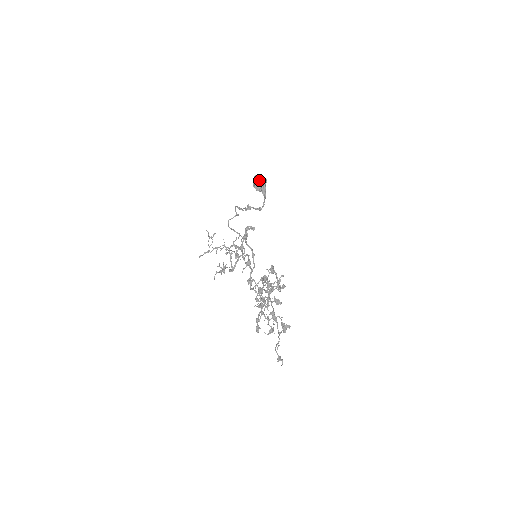
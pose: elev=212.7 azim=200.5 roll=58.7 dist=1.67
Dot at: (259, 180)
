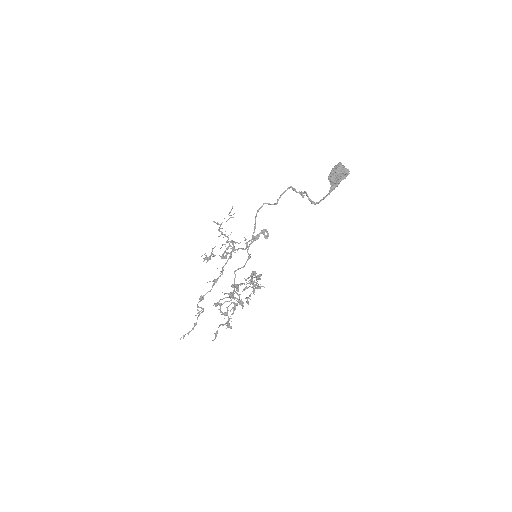
Dot at: (337, 173)
